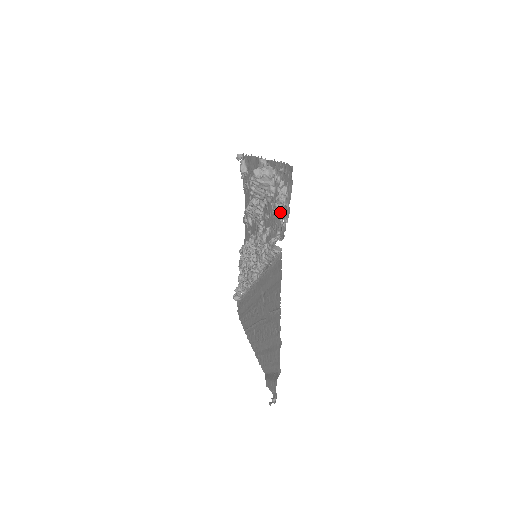
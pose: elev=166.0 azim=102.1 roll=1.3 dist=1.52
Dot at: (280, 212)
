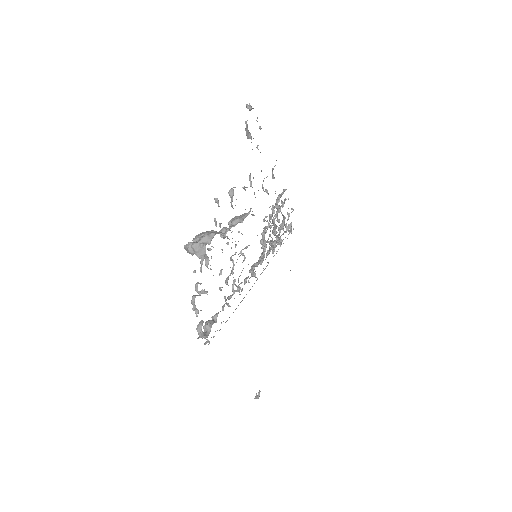
Dot at: occluded
